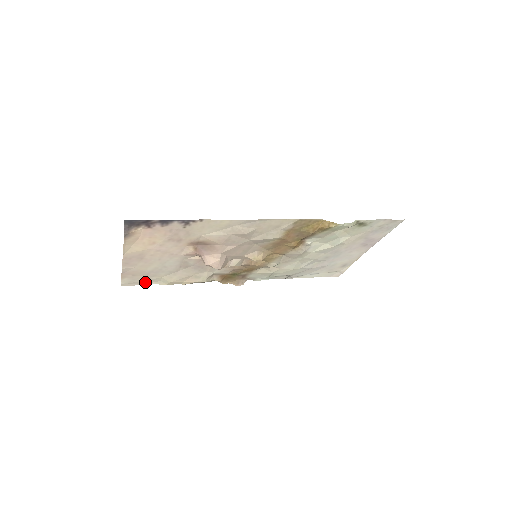
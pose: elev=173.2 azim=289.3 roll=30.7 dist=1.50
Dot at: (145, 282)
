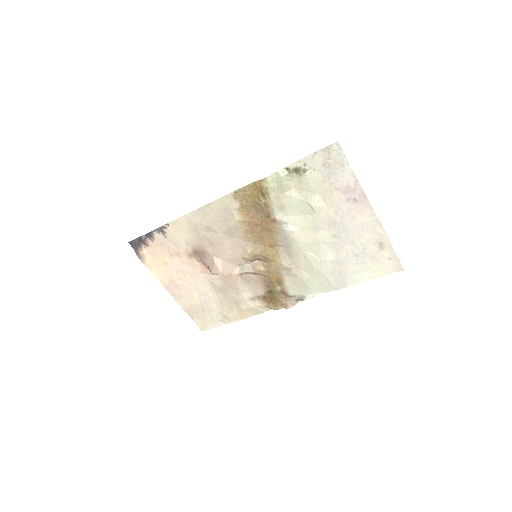
Dot at: (214, 322)
